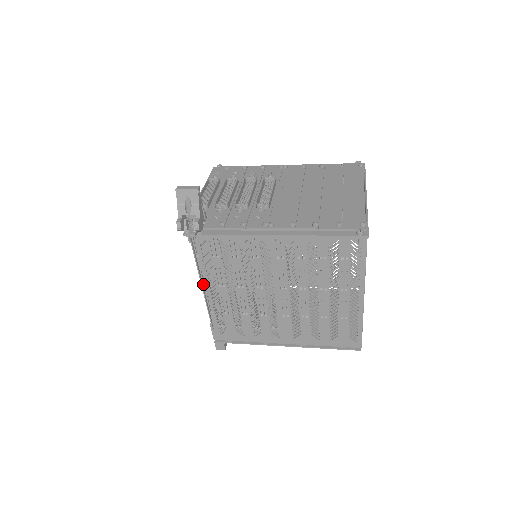
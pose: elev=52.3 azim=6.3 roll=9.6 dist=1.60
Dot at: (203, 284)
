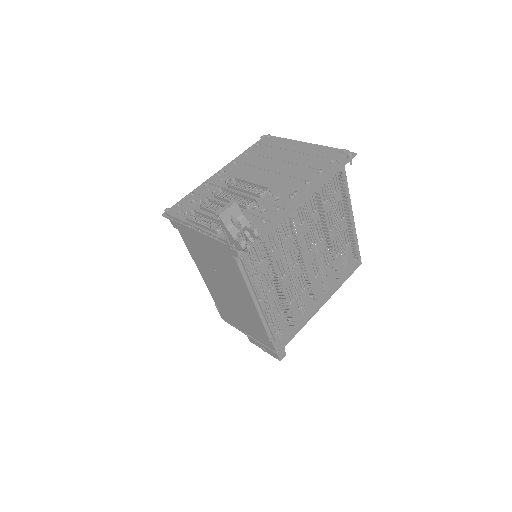
Dot at: (257, 300)
